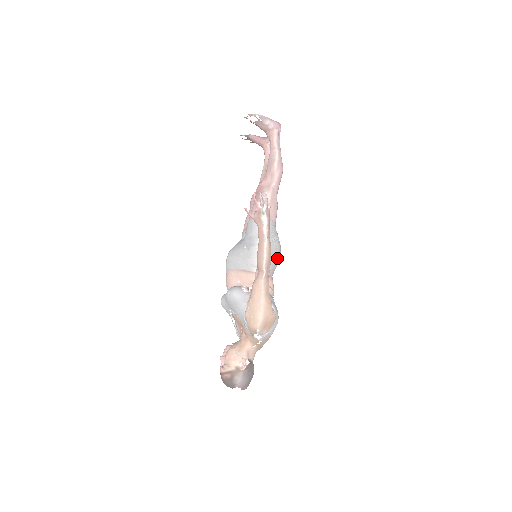
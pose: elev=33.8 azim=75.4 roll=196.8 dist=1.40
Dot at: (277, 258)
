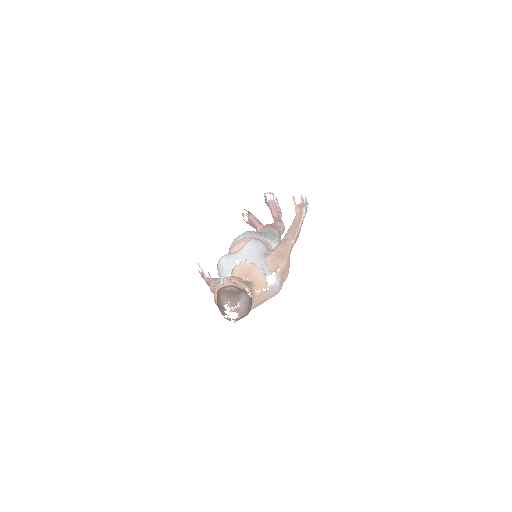
Dot at: occluded
